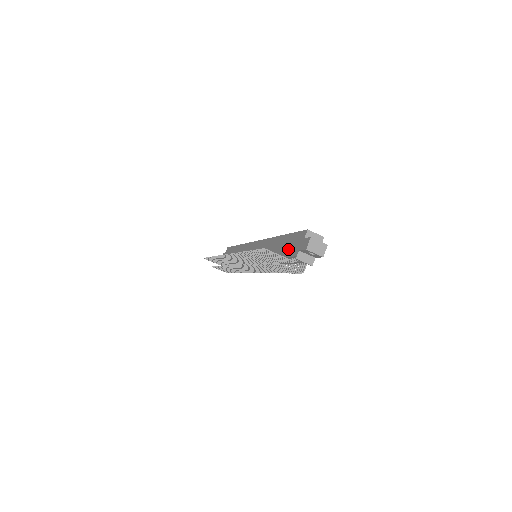
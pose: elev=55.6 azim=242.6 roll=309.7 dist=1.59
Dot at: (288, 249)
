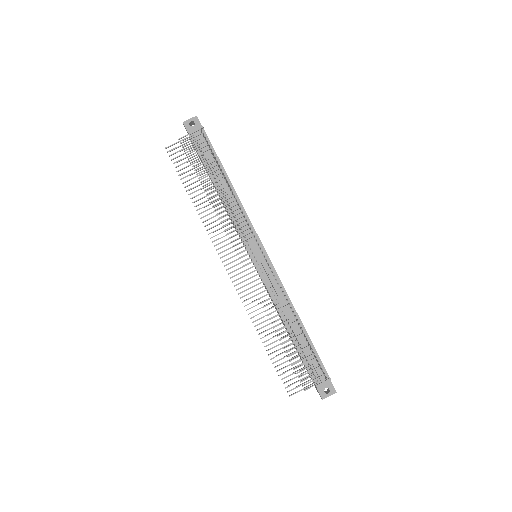
Dot at: occluded
